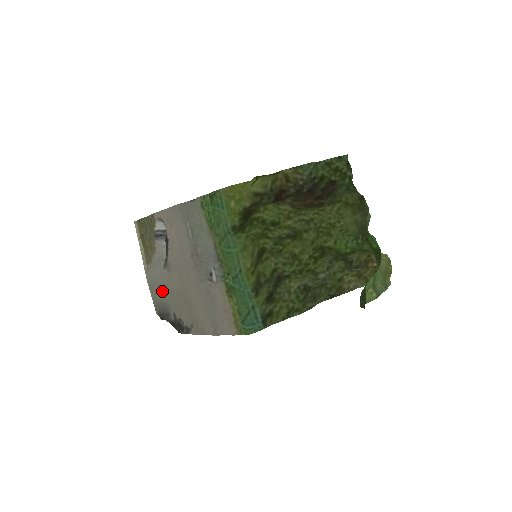
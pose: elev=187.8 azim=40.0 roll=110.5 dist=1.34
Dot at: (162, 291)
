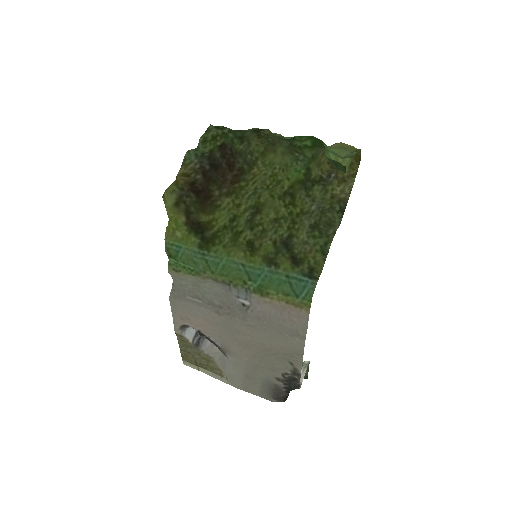
Dot at: (251, 378)
